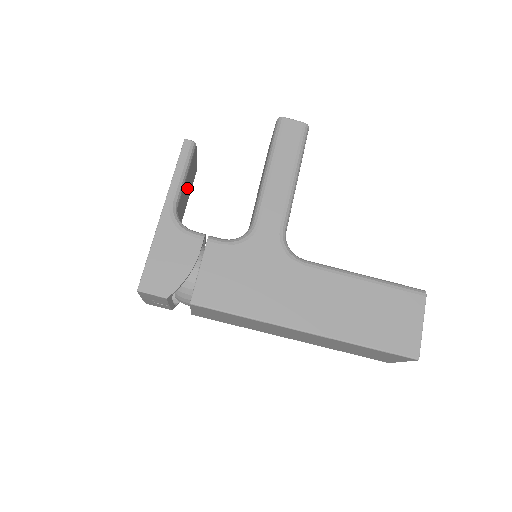
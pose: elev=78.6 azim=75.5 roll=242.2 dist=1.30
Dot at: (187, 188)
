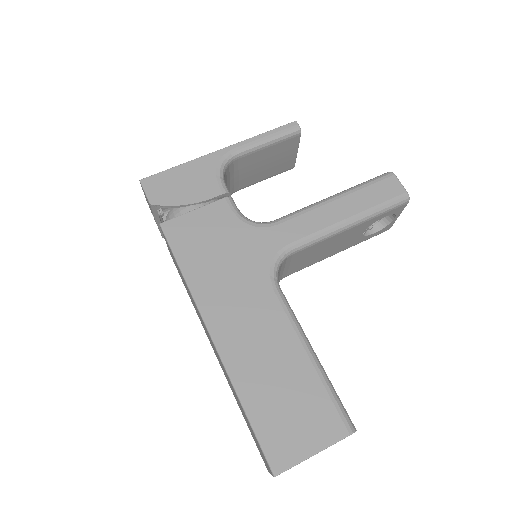
Dot at: (264, 162)
